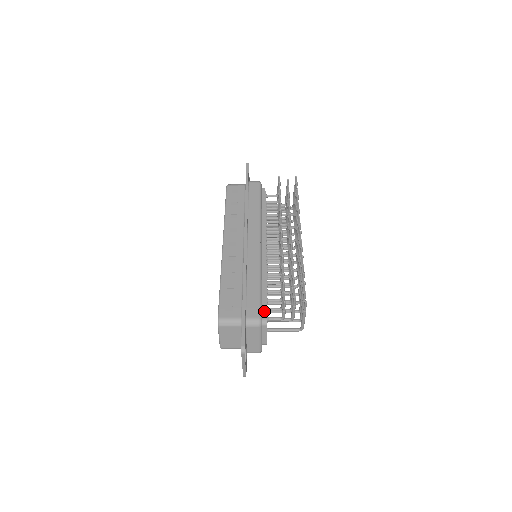
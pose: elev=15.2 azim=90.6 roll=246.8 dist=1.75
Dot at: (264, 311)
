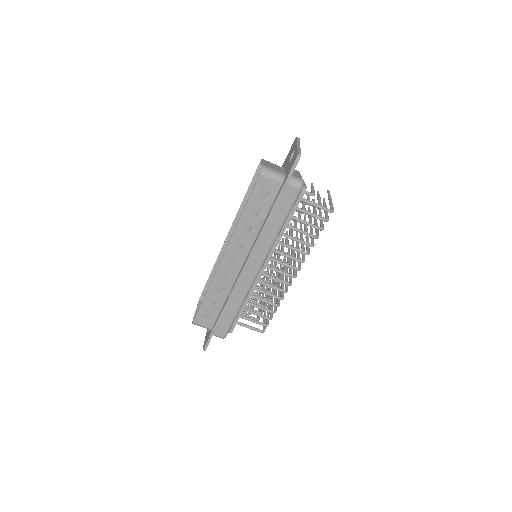
Dot at: occluded
